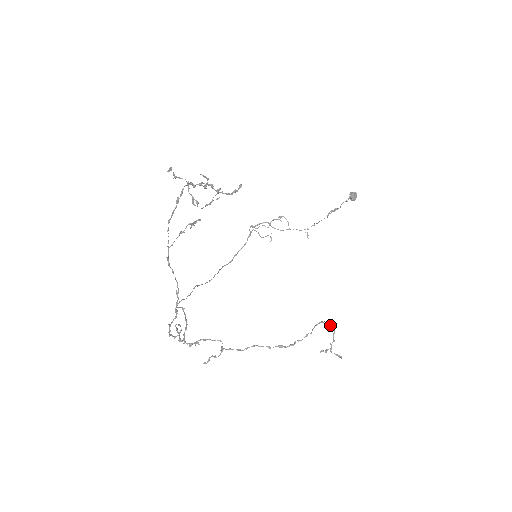
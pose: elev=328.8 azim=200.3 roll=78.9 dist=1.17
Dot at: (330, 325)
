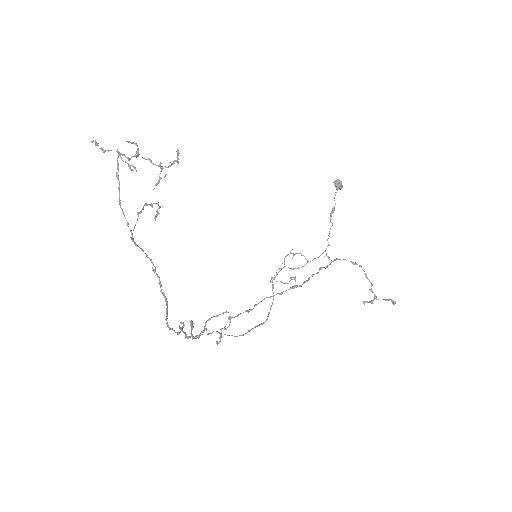
Dot at: (353, 264)
